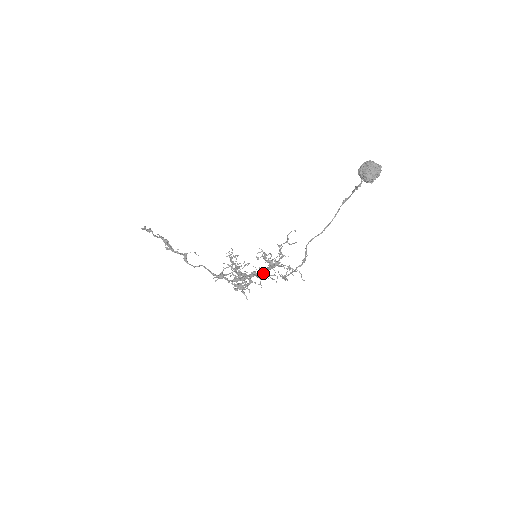
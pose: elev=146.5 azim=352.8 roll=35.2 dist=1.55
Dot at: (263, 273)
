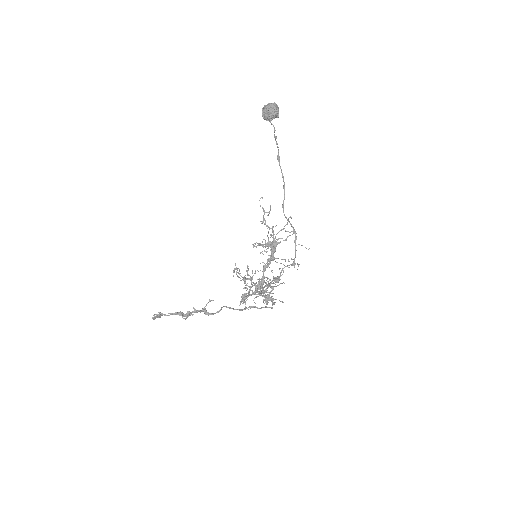
Dot at: occluded
